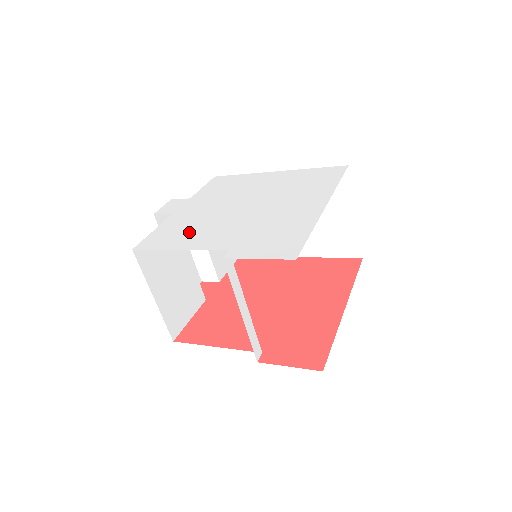
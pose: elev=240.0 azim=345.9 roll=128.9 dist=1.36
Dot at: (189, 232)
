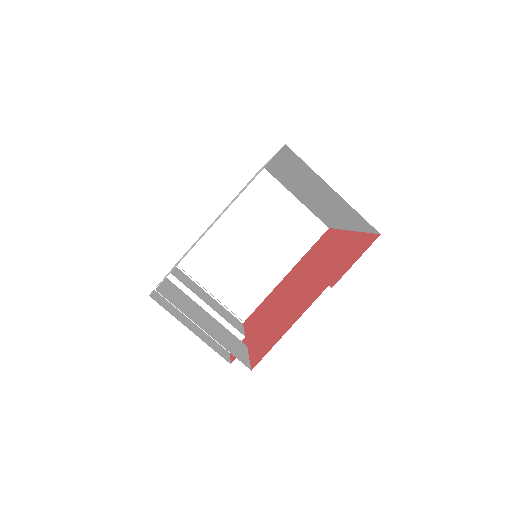
Dot at: occluded
